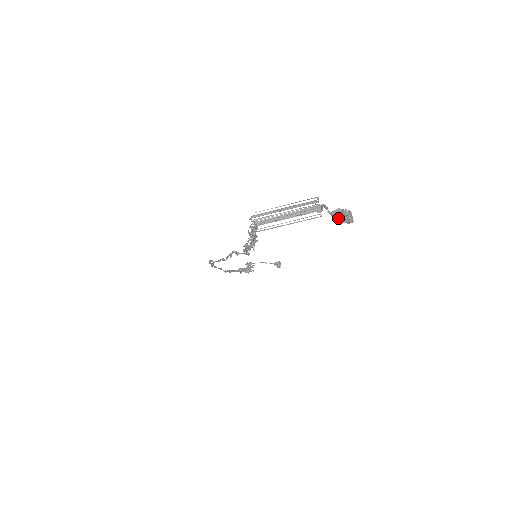
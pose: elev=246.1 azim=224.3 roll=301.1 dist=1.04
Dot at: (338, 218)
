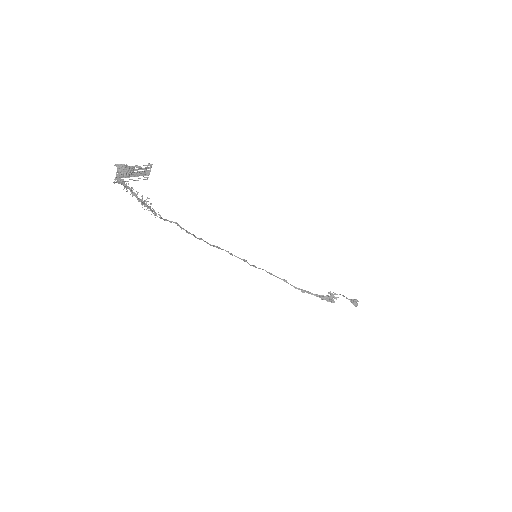
Dot at: (122, 171)
